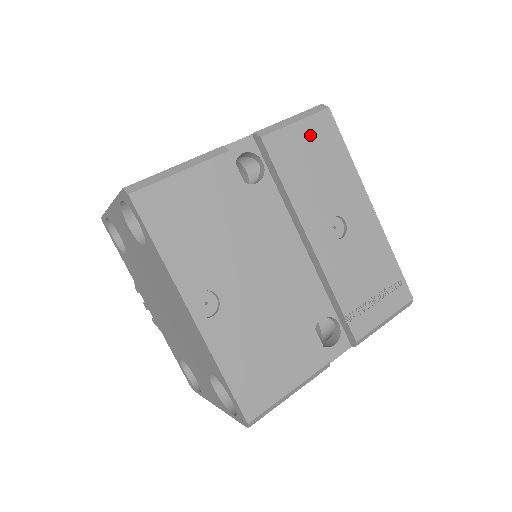
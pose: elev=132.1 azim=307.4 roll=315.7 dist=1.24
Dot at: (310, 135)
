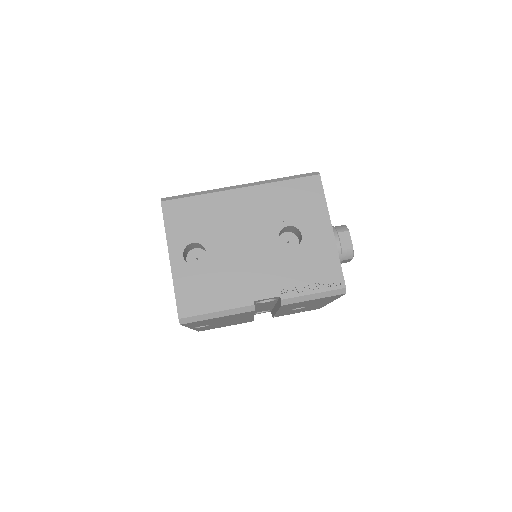
Dot at: occluded
